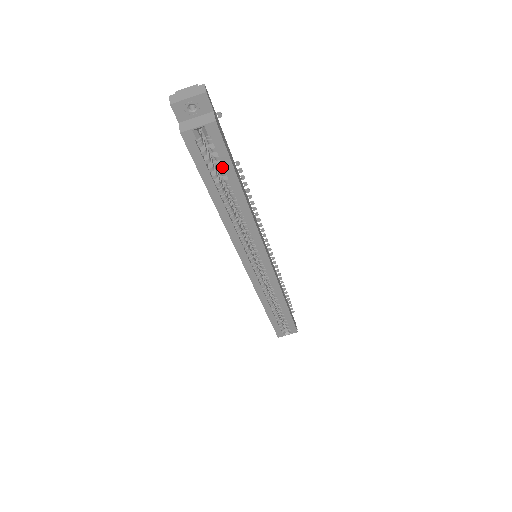
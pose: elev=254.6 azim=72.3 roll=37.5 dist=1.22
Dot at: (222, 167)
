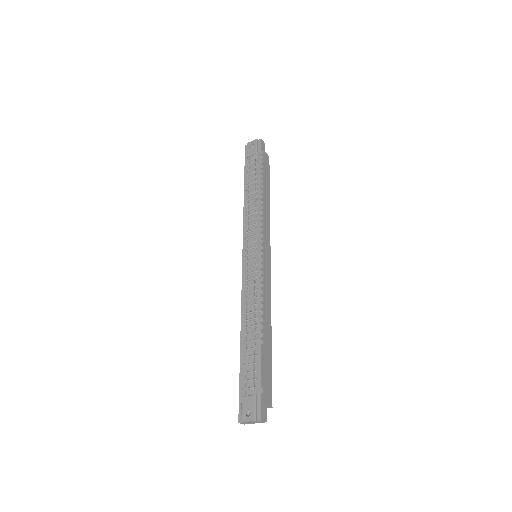
Dot at: occluded
